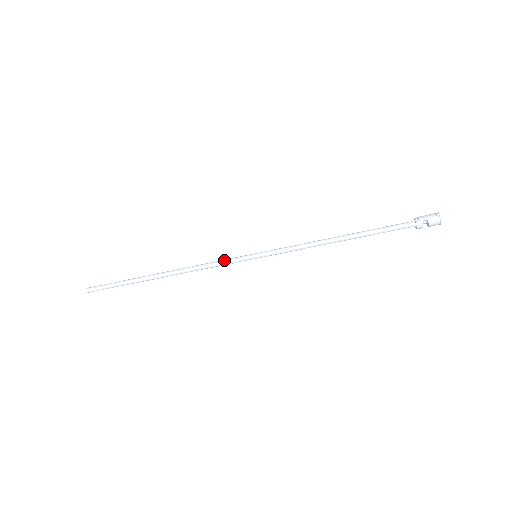
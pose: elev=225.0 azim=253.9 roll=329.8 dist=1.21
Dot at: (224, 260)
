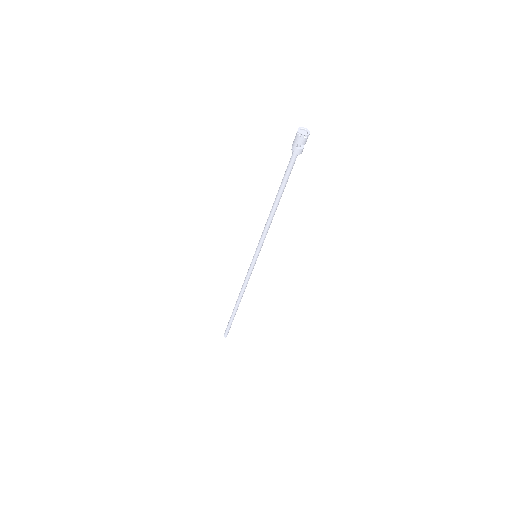
Dot at: (247, 273)
